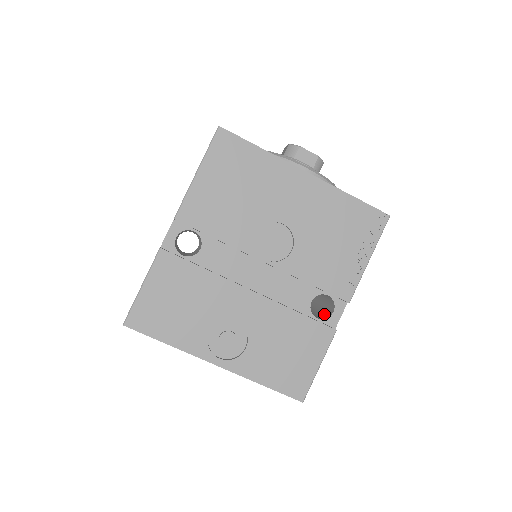
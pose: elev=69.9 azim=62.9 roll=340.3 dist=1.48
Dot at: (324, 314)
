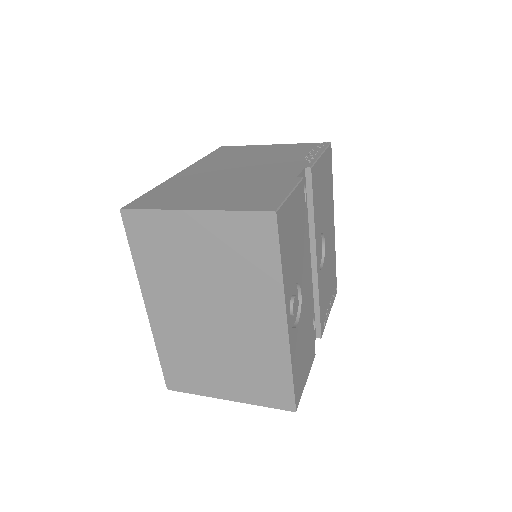
Dot at: occluded
